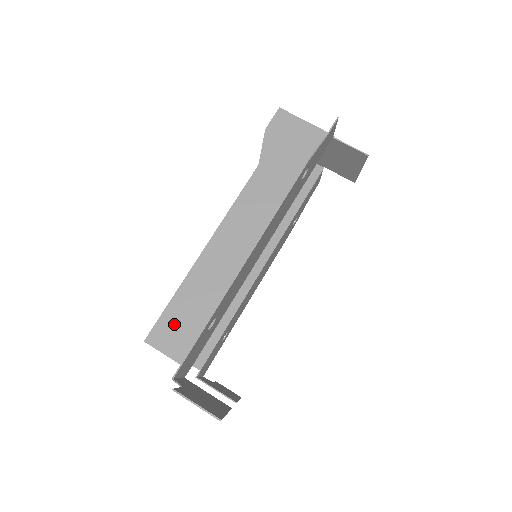
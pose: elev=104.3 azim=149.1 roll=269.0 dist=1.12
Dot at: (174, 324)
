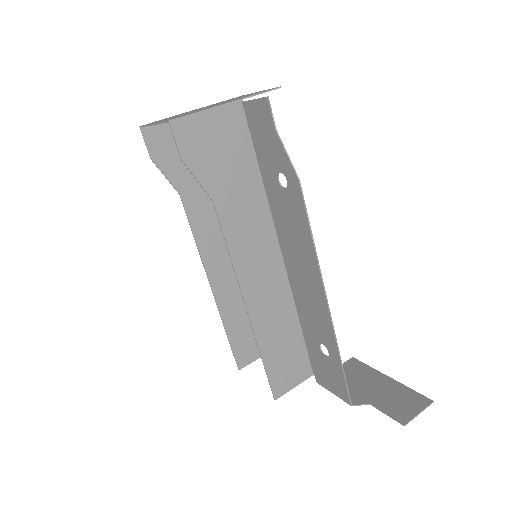
Dot at: (281, 370)
